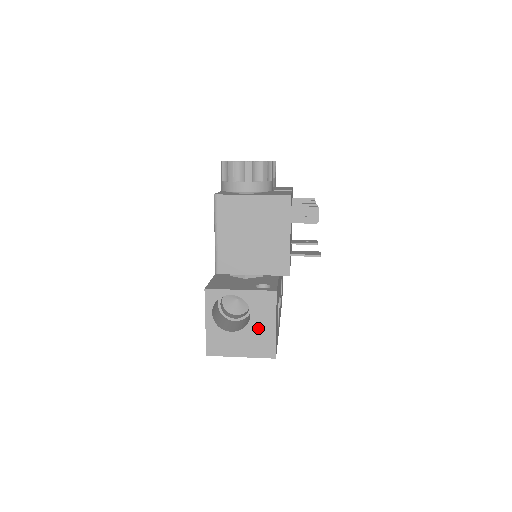
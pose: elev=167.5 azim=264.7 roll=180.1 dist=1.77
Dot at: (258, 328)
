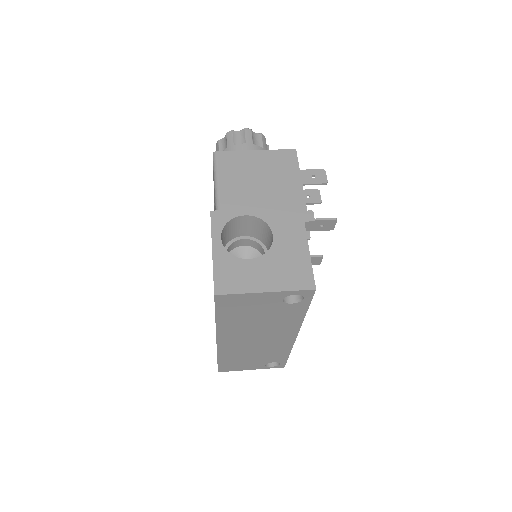
Dot at: (285, 251)
